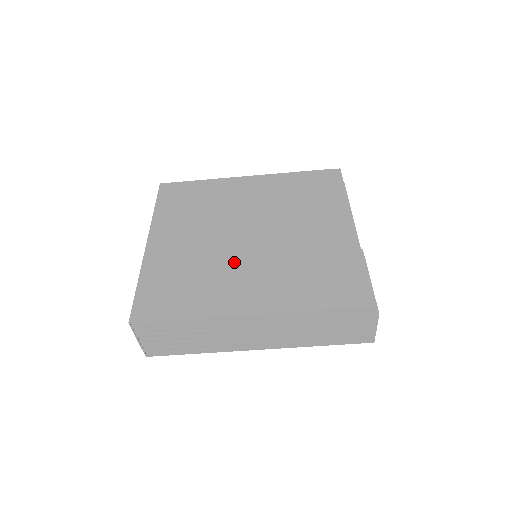
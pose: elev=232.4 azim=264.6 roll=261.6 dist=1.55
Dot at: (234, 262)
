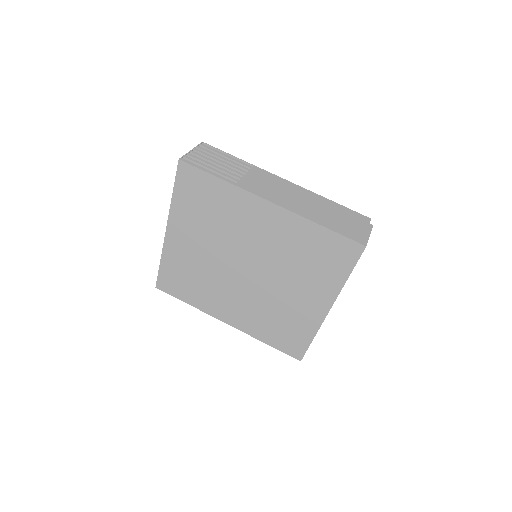
Dot at: occluded
